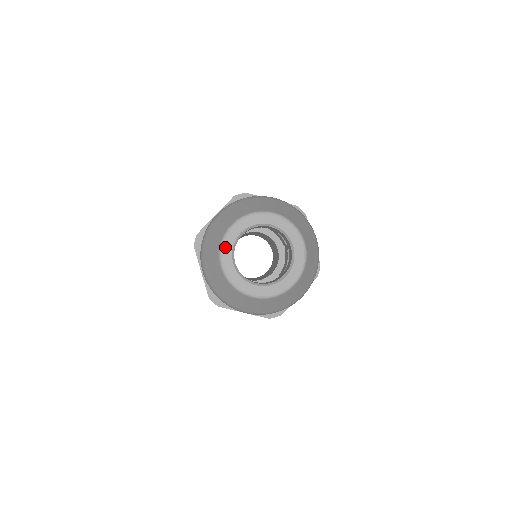
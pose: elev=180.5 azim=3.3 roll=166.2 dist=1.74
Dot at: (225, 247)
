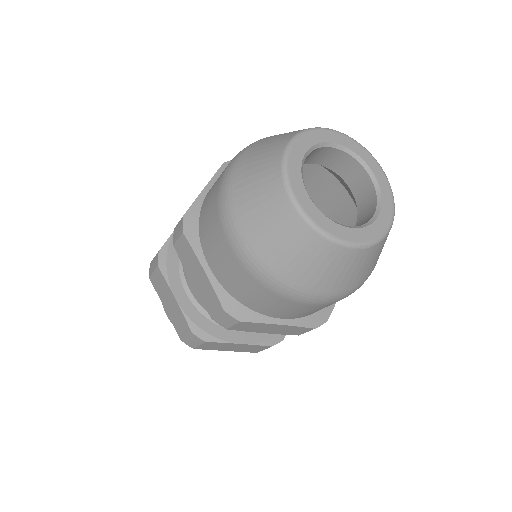
Dot at: (291, 172)
